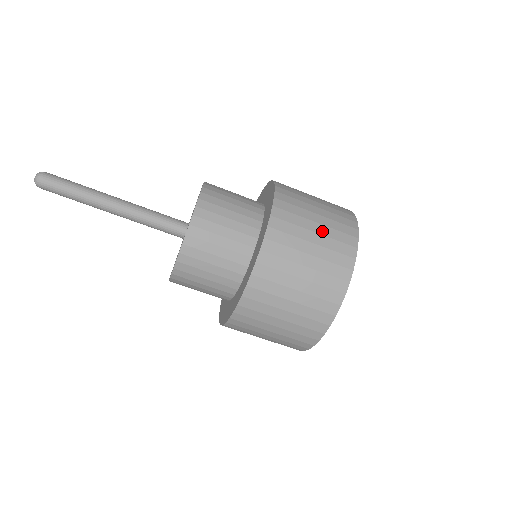
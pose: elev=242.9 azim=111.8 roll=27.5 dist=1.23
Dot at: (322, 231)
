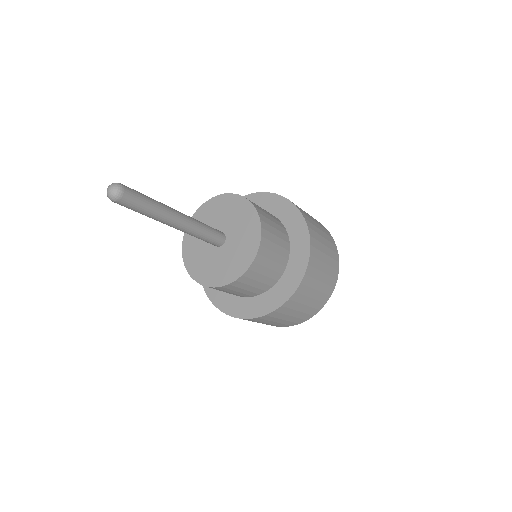
Dot at: (321, 288)
